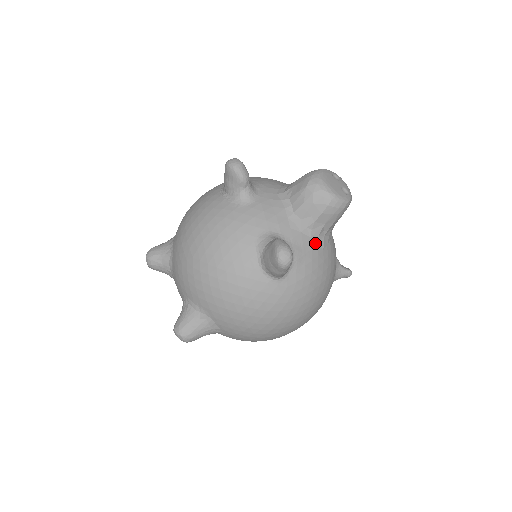
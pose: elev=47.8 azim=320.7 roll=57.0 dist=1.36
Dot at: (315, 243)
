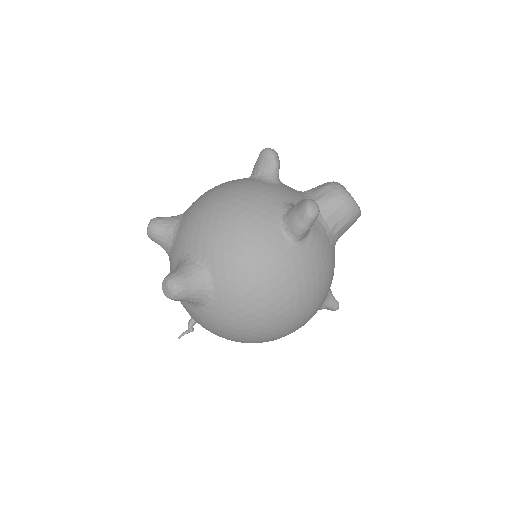
Dot at: (327, 235)
